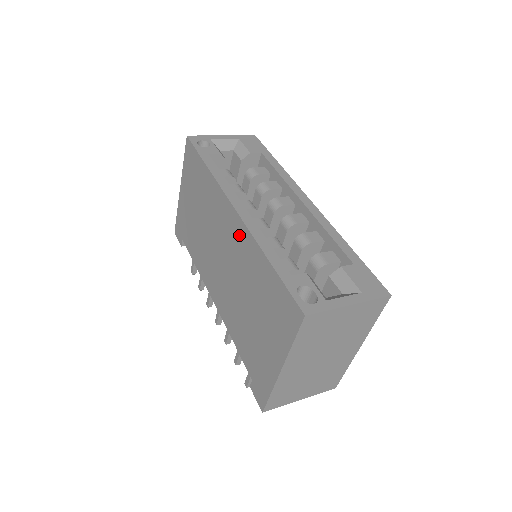
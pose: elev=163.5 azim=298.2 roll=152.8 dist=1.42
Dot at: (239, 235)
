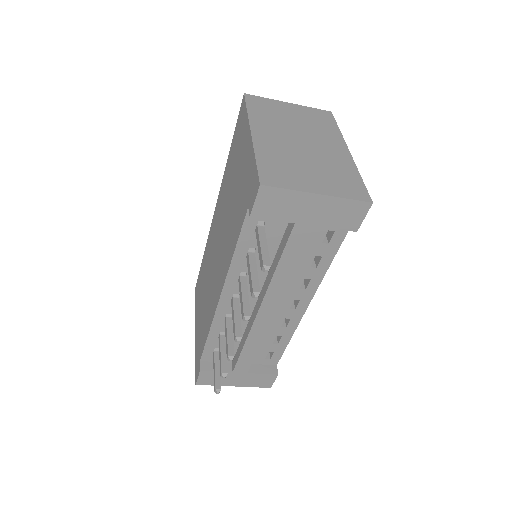
Dot at: (219, 203)
